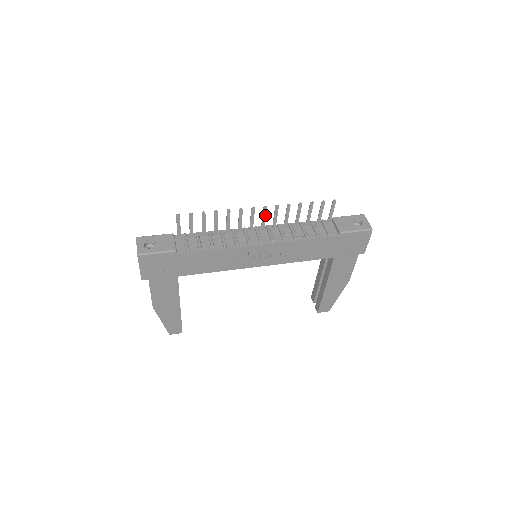
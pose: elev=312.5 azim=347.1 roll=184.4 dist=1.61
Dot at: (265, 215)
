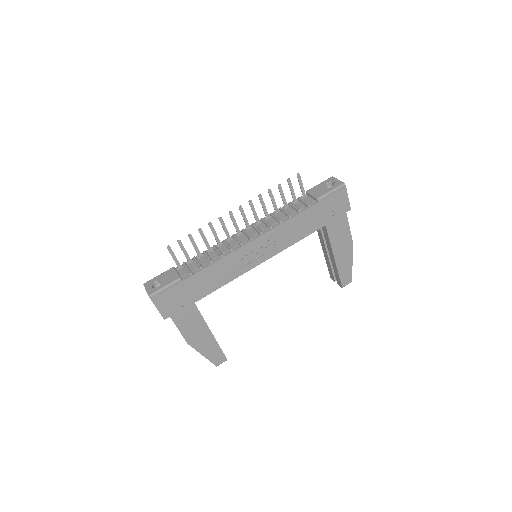
Dot at: (244, 214)
